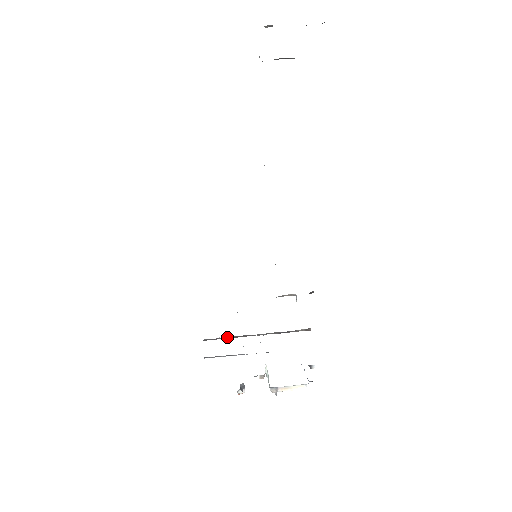
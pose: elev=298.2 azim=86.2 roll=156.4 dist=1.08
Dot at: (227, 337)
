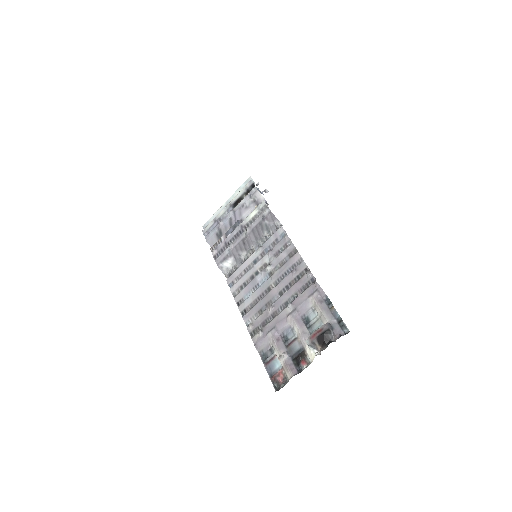
Dot at: occluded
